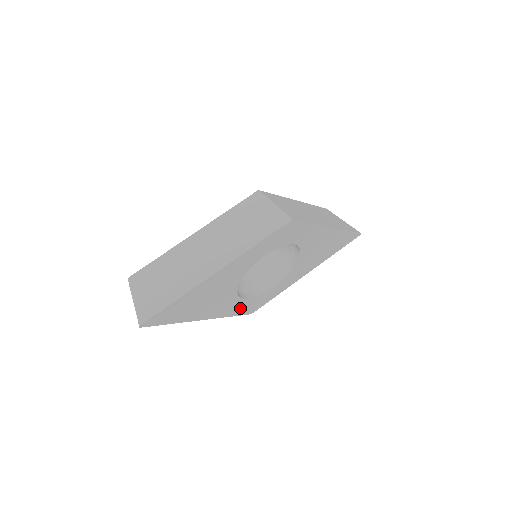
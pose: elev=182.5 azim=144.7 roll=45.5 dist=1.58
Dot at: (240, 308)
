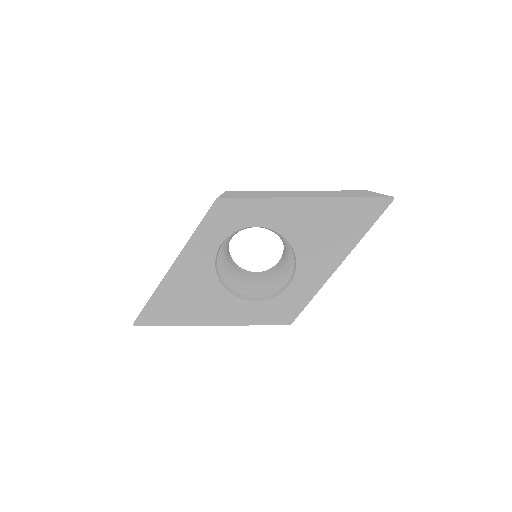
Dot at: (258, 314)
